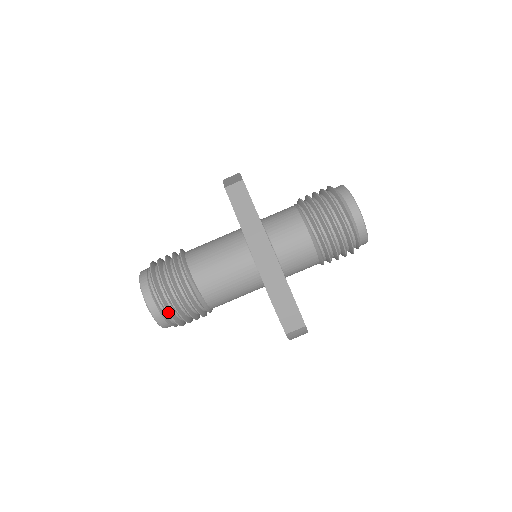
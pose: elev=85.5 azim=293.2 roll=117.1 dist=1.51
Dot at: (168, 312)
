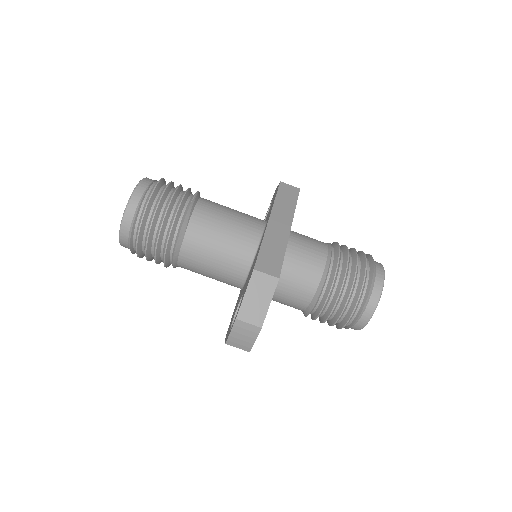
Dot at: (144, 216)
